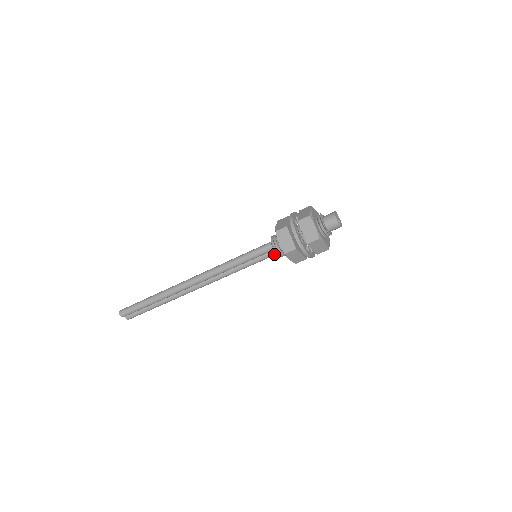
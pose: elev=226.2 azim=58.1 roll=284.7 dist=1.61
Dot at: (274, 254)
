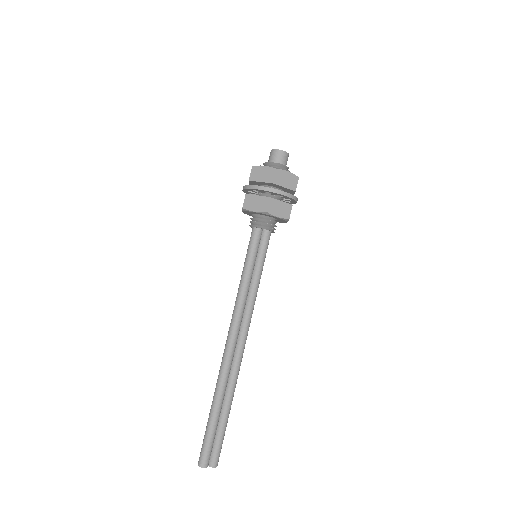
Dot at: (267, 237)
